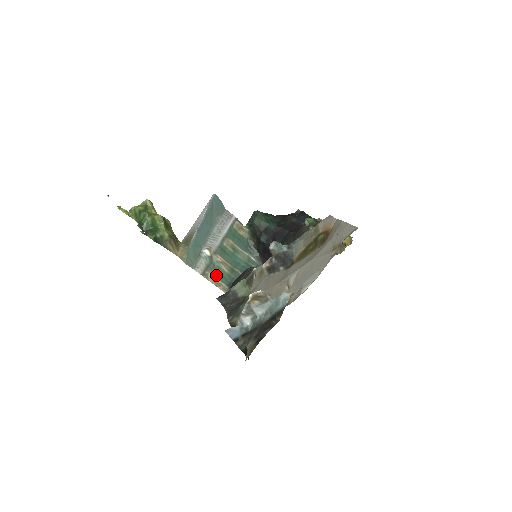
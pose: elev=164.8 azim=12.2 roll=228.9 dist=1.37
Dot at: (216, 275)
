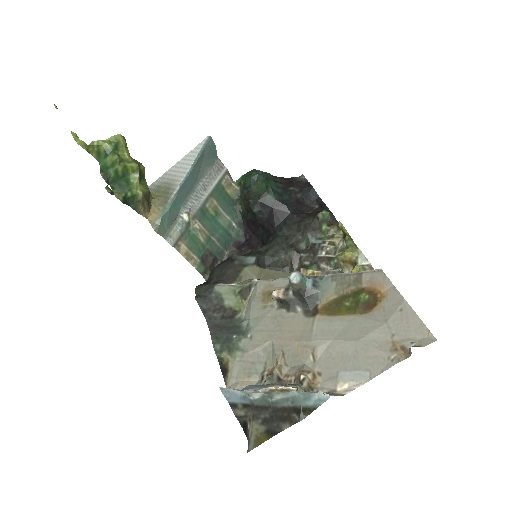
Dot at: (189, 246)
